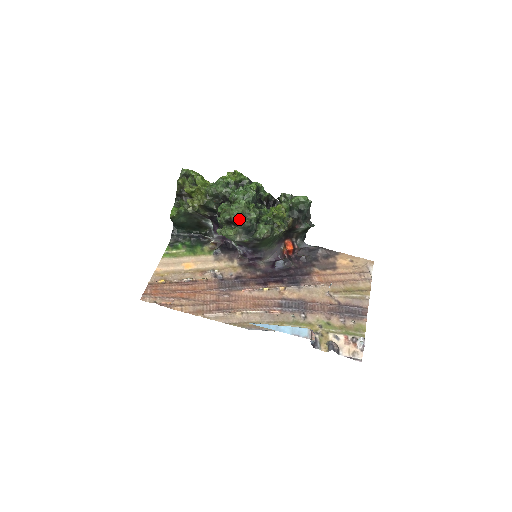
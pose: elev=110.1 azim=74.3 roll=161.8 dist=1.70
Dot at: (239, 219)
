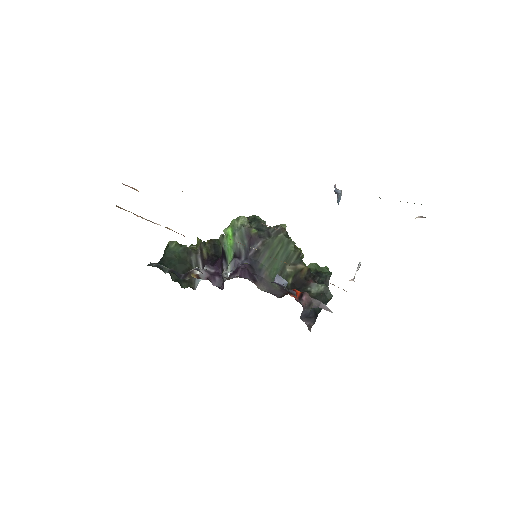
Dot at: (257, 219)
